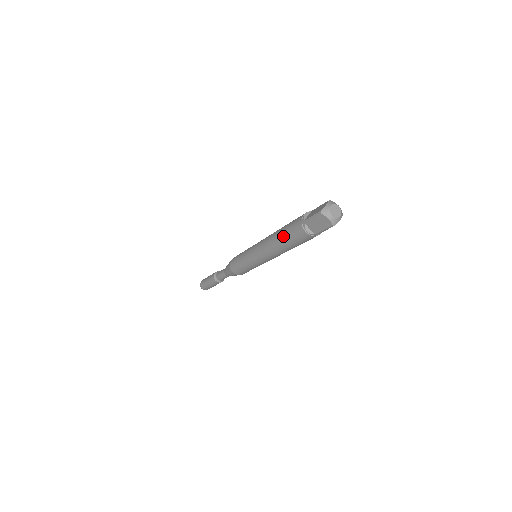
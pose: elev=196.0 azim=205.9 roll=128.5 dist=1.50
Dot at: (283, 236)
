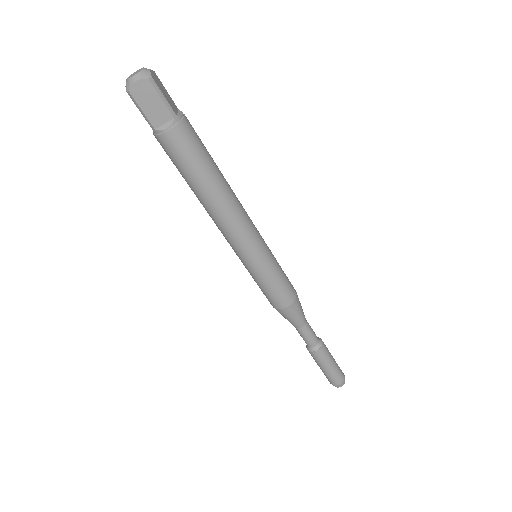
Dot at: (188, 180)
